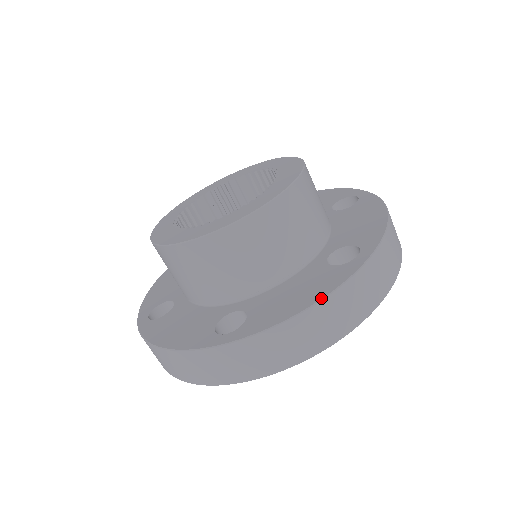
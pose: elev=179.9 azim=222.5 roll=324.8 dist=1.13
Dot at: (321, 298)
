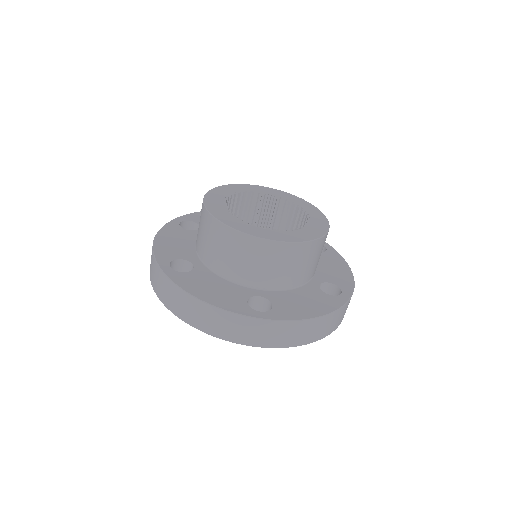
Dot at: (326, 314)
